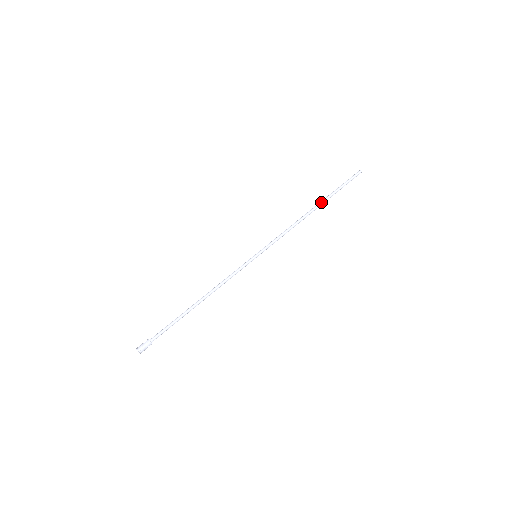
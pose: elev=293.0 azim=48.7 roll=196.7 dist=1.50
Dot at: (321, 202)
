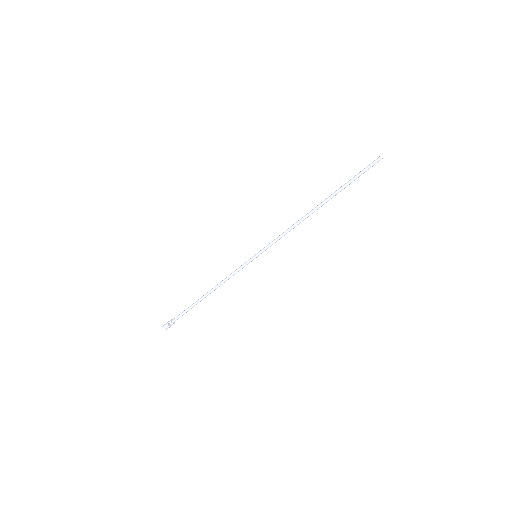
Dot at: occluded
